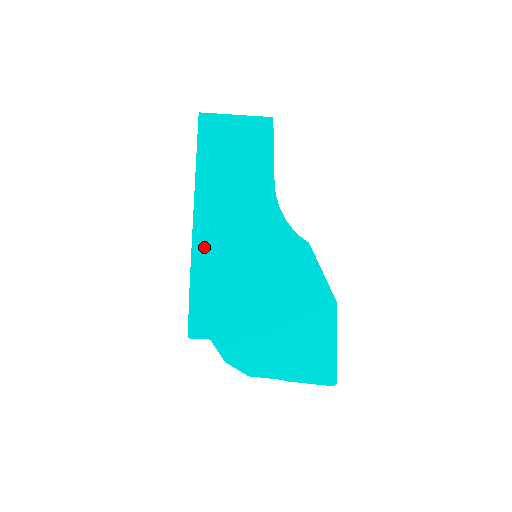
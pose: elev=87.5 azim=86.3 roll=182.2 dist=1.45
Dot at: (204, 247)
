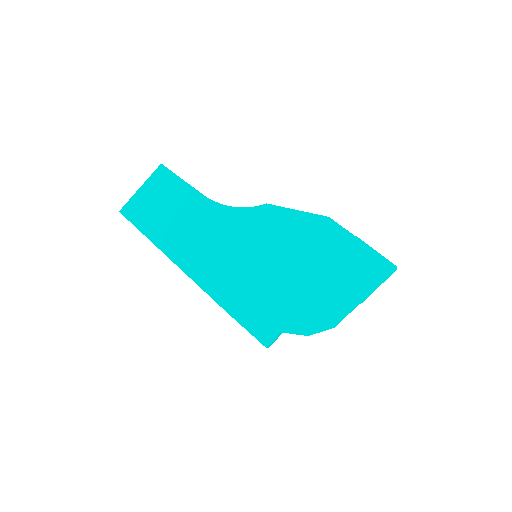
Dot at: (209, 280)
